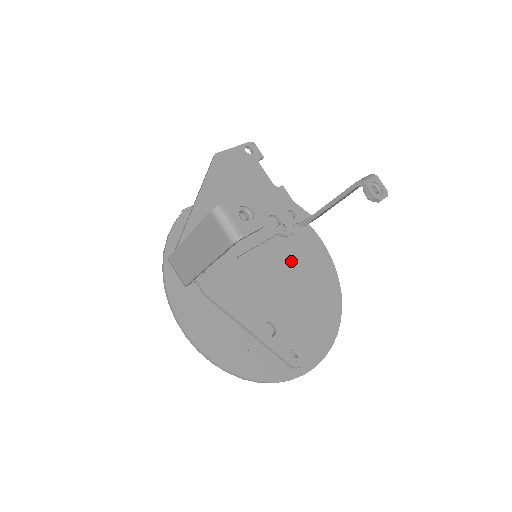
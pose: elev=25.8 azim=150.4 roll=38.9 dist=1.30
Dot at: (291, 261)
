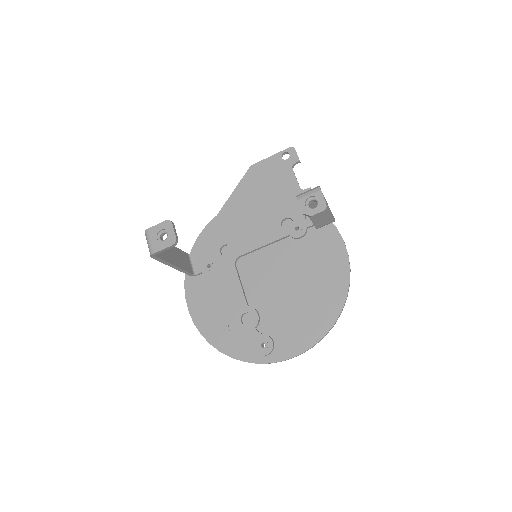
Dot at: (298, 261)
